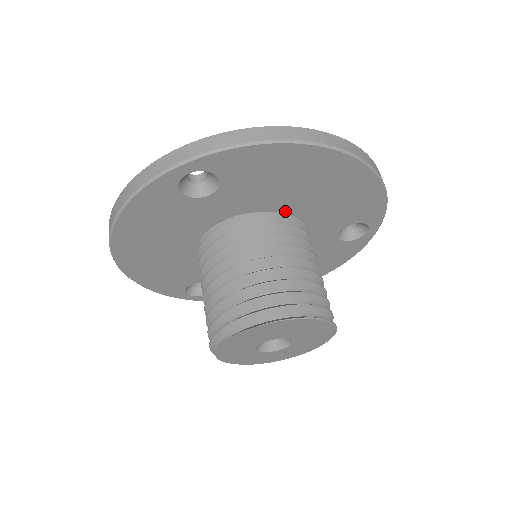
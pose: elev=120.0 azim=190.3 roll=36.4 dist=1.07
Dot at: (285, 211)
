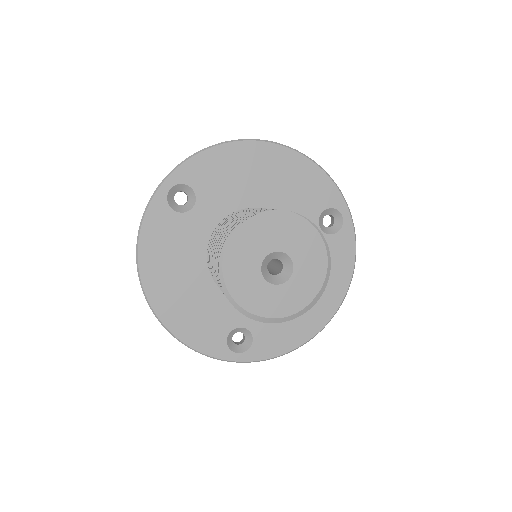
Dot at: occluded
